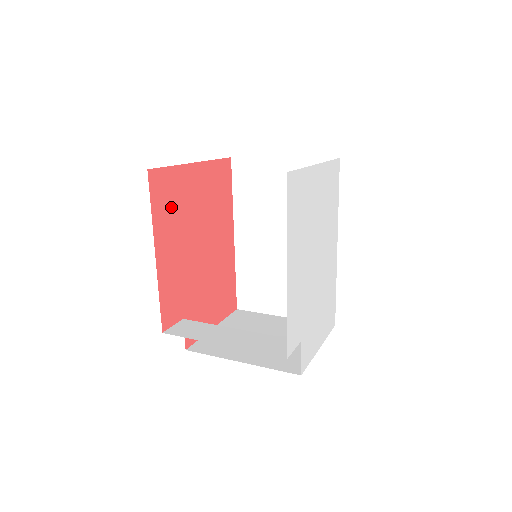
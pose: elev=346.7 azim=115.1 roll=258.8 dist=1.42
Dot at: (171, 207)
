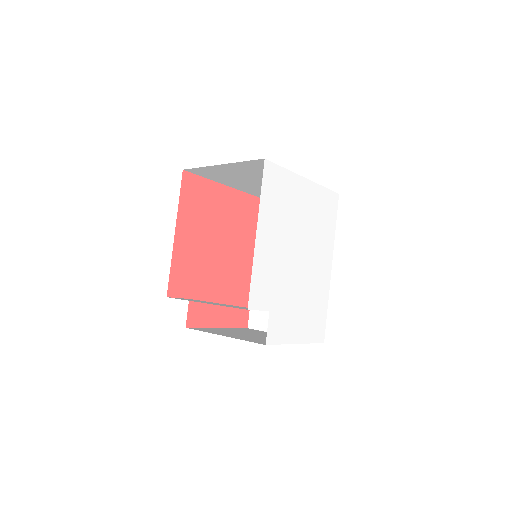
Dot at: (197, 206)
